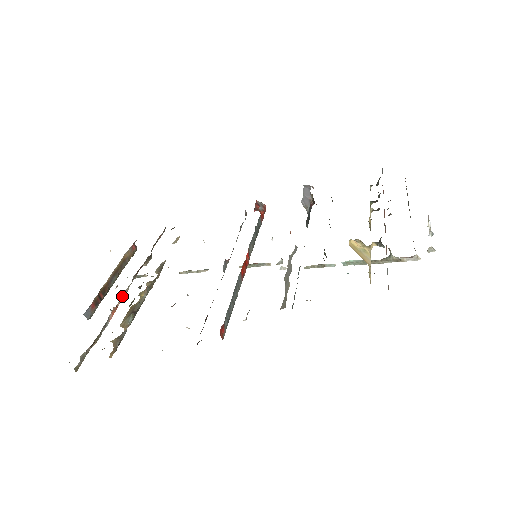
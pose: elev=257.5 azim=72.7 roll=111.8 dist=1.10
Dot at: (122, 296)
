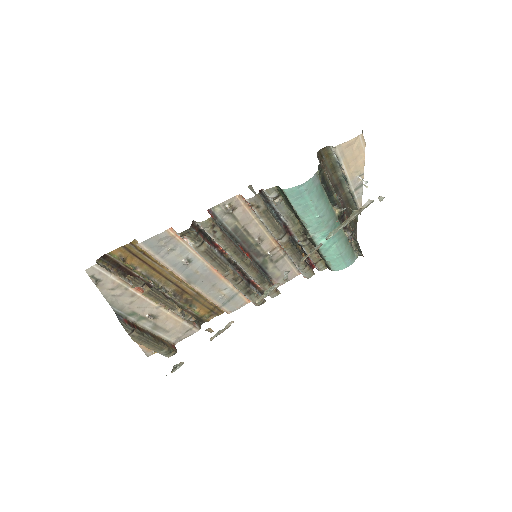
Dot at: occluded
